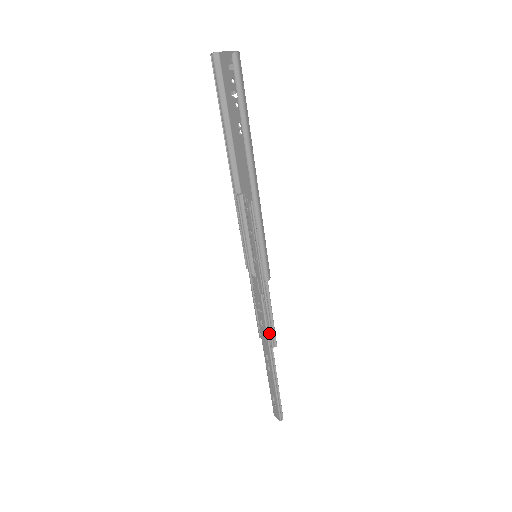
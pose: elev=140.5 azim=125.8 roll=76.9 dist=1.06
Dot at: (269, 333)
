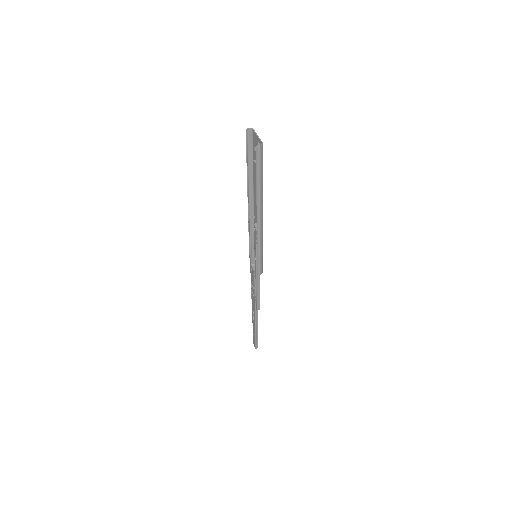
Dot at: (256, 302)
